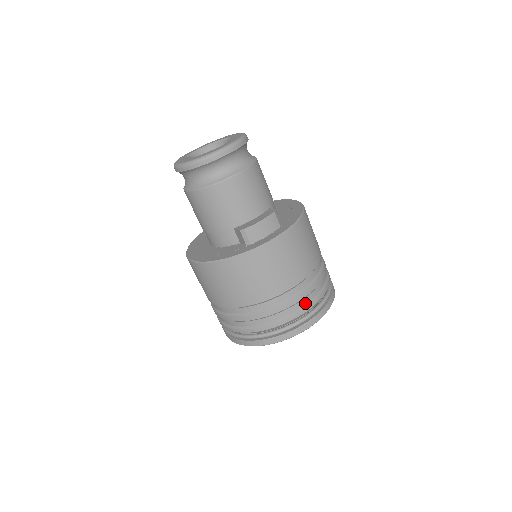
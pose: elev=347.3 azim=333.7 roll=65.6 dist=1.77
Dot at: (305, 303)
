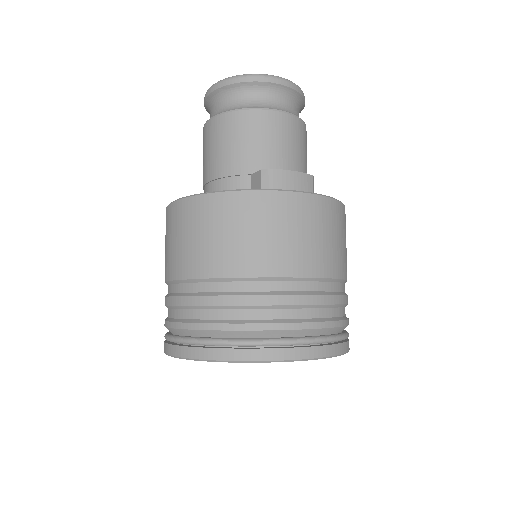
Dot at: (313, 316)
